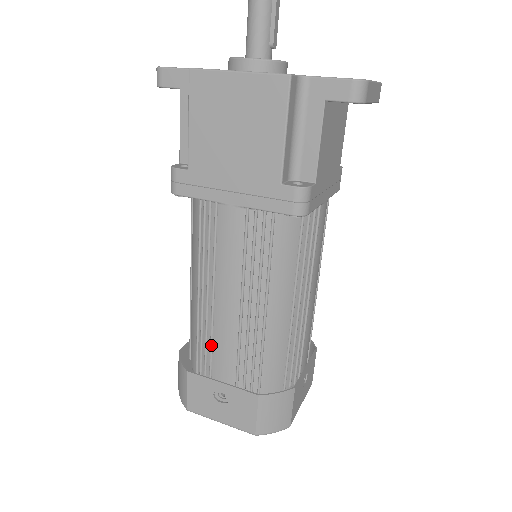
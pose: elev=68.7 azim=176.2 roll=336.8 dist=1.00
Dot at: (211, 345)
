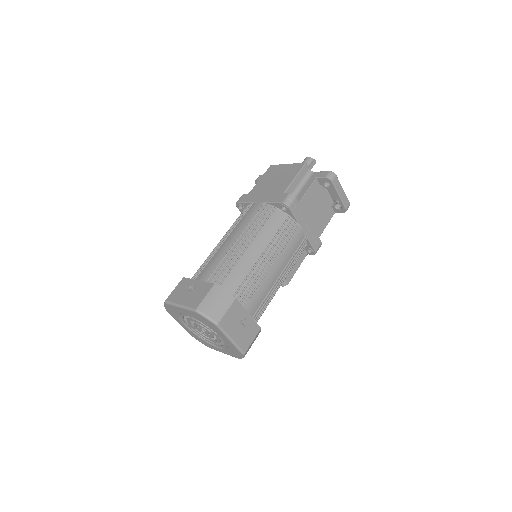
Dot at: (207, 263)
